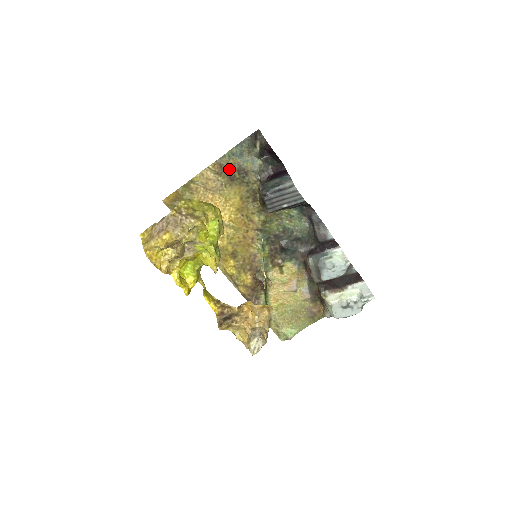
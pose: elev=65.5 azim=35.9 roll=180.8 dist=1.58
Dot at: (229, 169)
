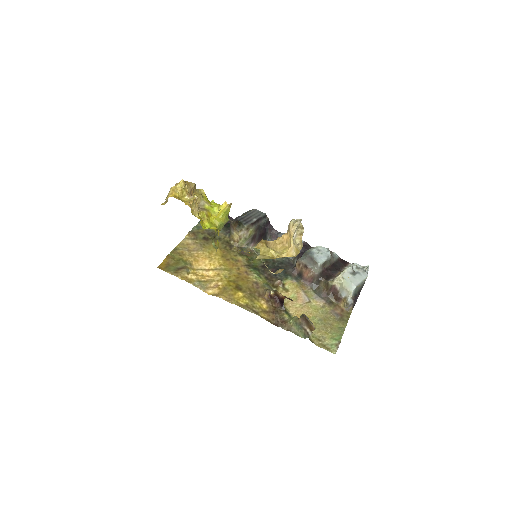
Dot at: (201, 235)
